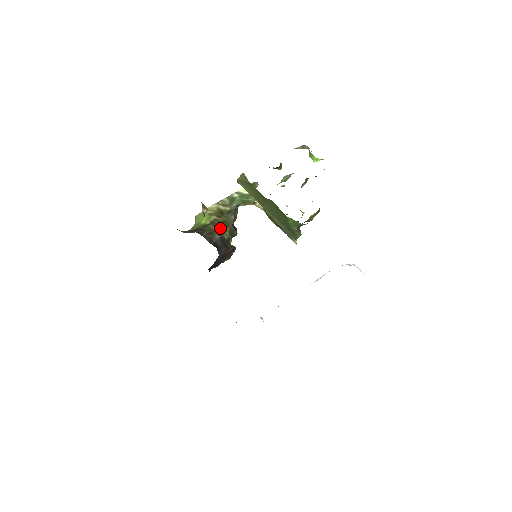
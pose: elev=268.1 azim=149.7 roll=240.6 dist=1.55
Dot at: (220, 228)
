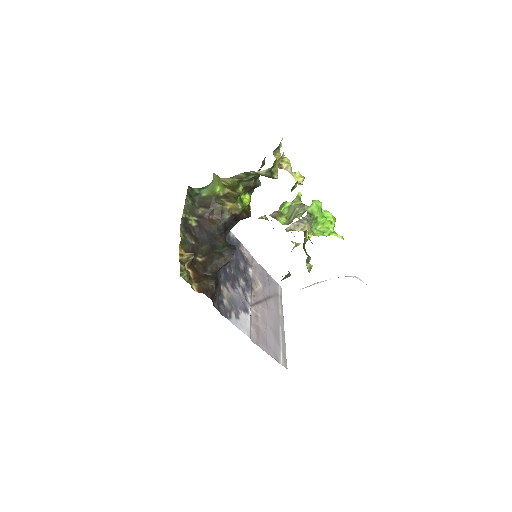
Dot at: (232, 204)
